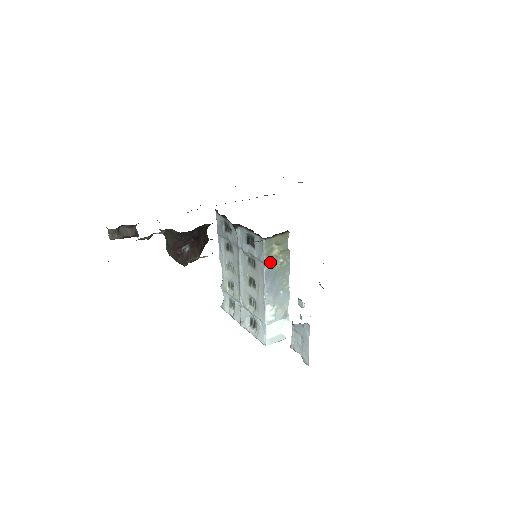
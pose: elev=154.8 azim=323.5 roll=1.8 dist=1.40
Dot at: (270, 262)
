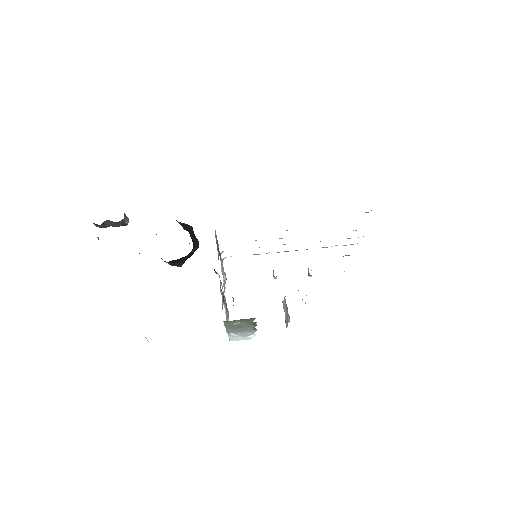
Dot at: (231, 325)
